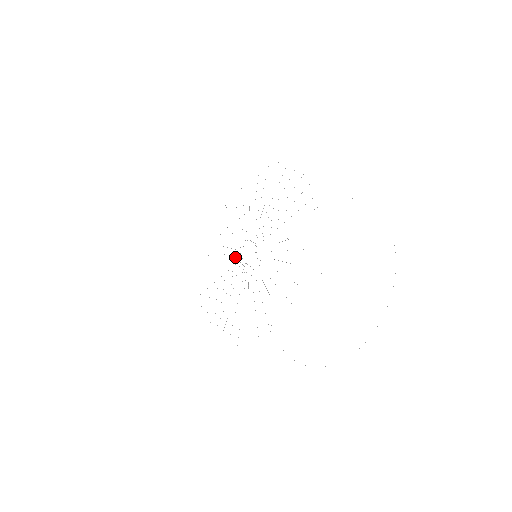
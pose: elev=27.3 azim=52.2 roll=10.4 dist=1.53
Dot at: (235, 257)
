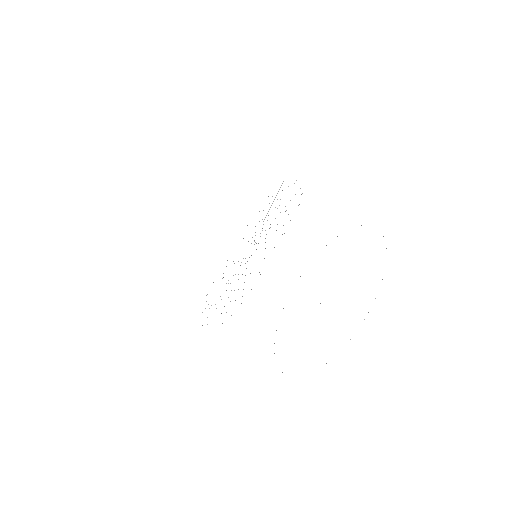
Dot at: occluded
